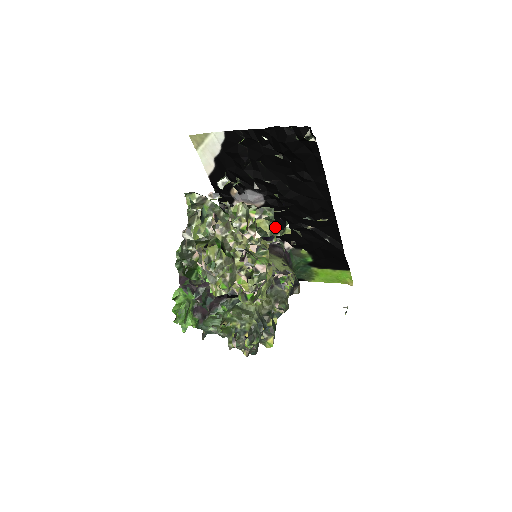
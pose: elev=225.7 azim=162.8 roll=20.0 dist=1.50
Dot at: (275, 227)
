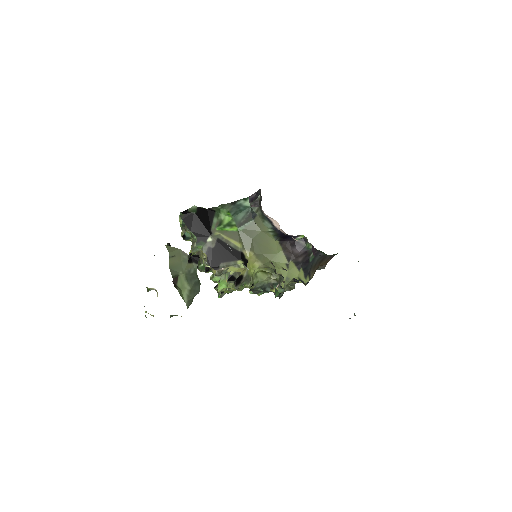
Dot at: occluded
